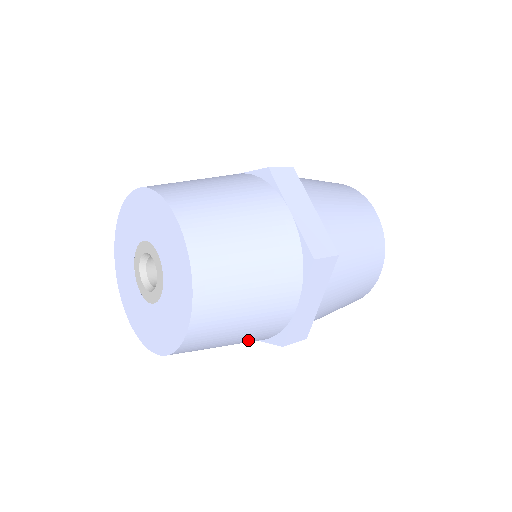
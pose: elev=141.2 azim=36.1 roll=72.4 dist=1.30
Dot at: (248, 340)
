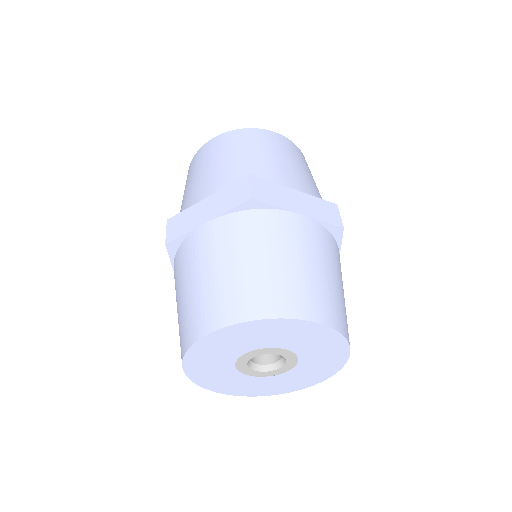
Dot at: occluded
